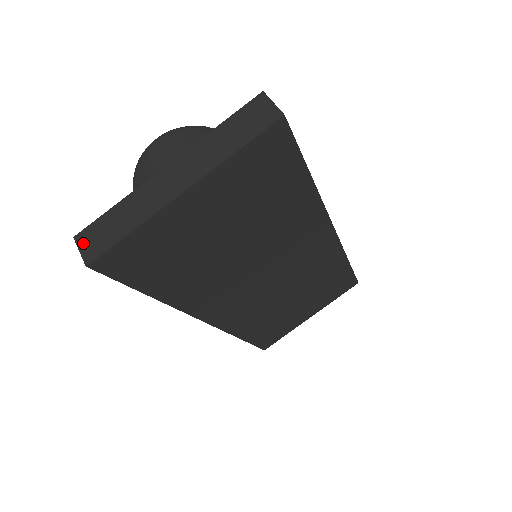
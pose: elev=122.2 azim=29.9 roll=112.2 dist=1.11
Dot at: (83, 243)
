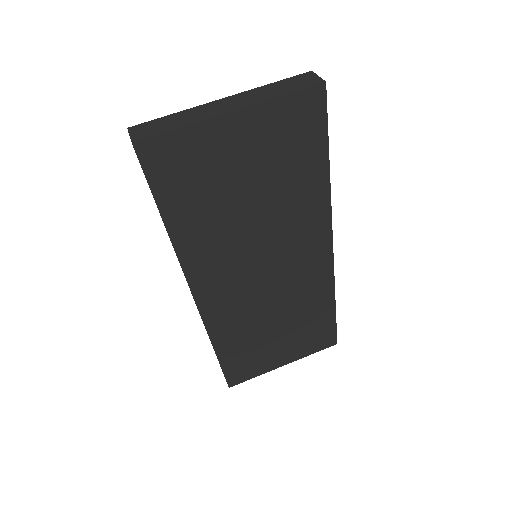
Dot at: (135, 131)
